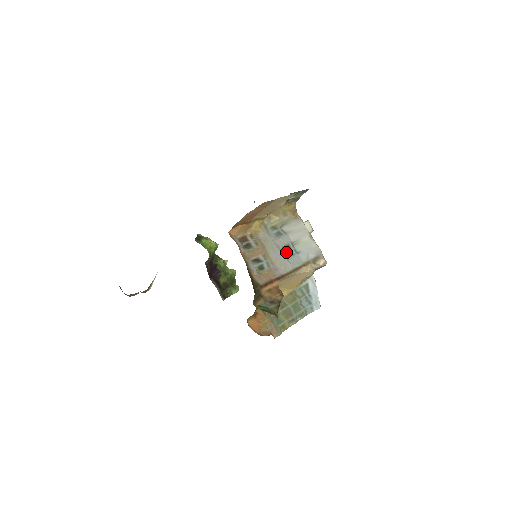
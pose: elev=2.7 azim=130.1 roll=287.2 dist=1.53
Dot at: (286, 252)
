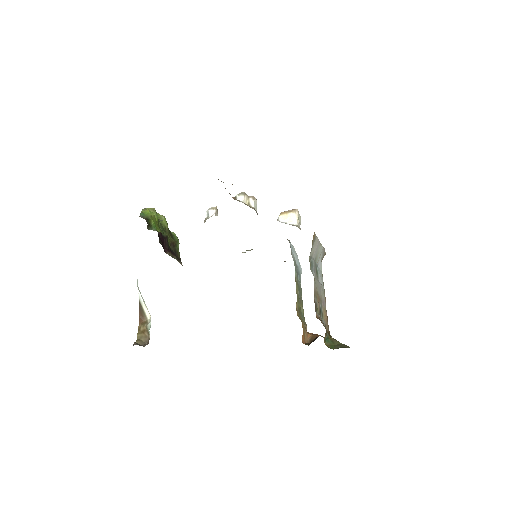
Dot at: (317, 276)
